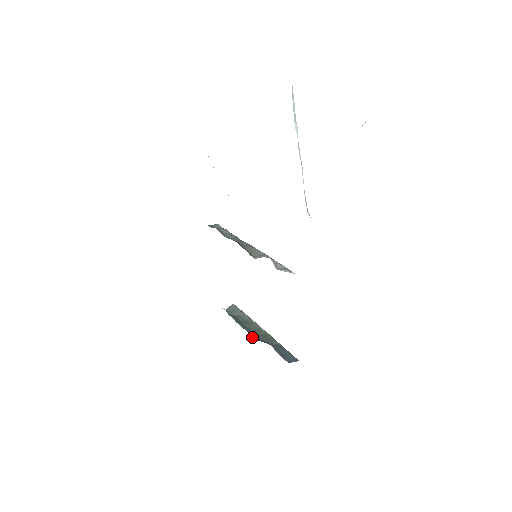
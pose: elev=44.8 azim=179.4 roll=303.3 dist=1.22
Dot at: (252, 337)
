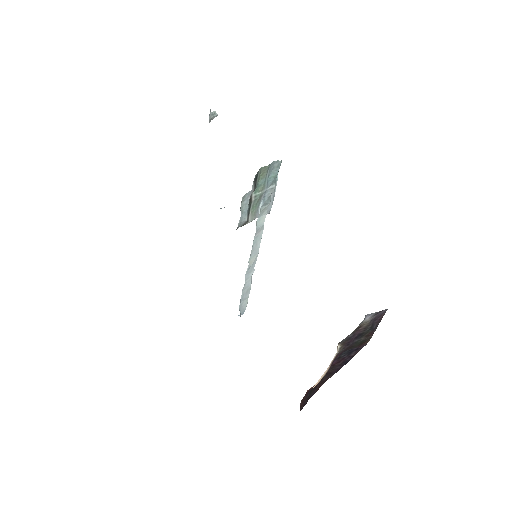
Dot at: occluded
